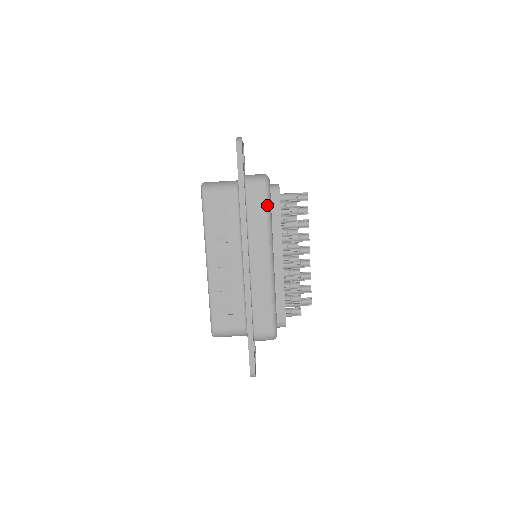
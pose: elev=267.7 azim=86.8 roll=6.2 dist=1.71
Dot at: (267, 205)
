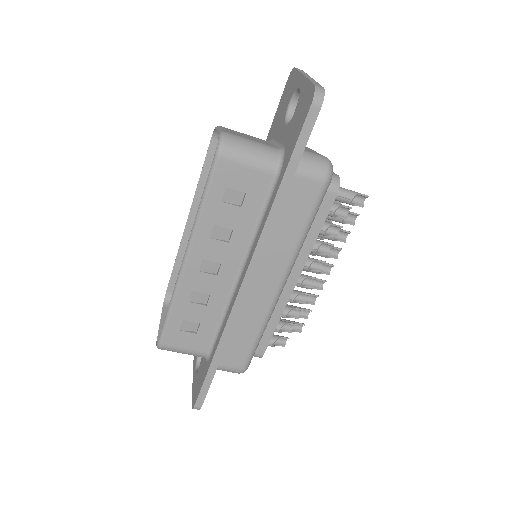
Dot at: (313, 213)
